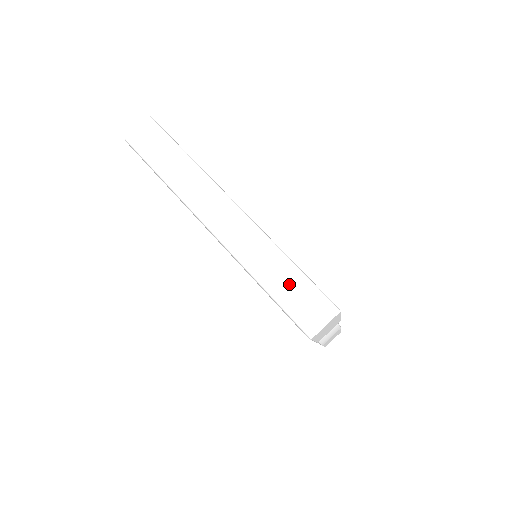
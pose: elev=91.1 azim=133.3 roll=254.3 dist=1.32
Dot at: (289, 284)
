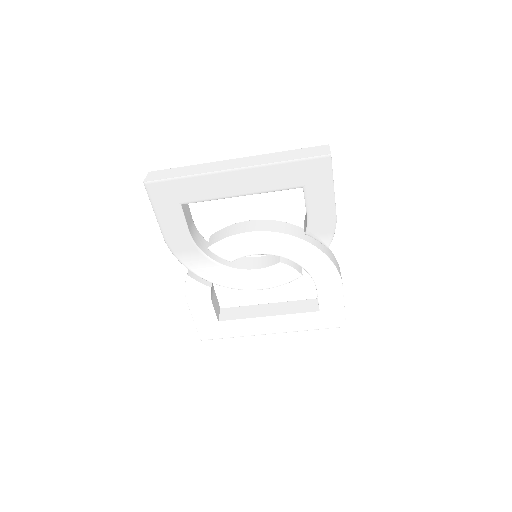
Dot at: (296, 153)
